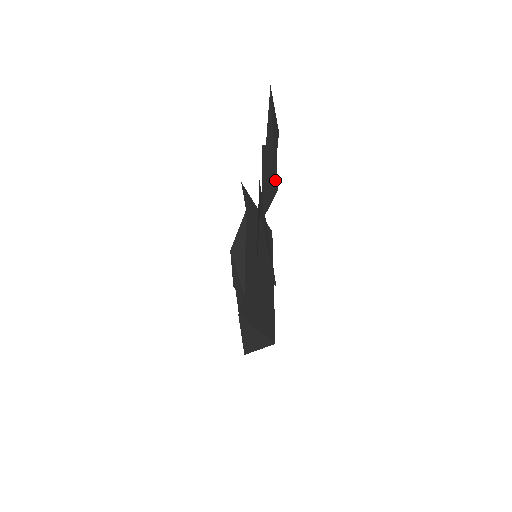
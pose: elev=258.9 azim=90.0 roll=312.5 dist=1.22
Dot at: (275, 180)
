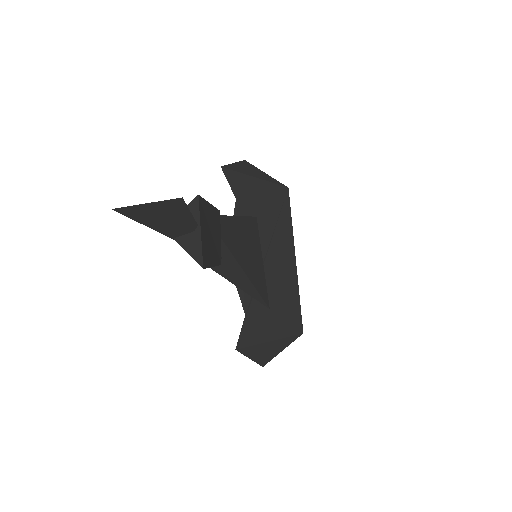
Dot at: (197, 257)
